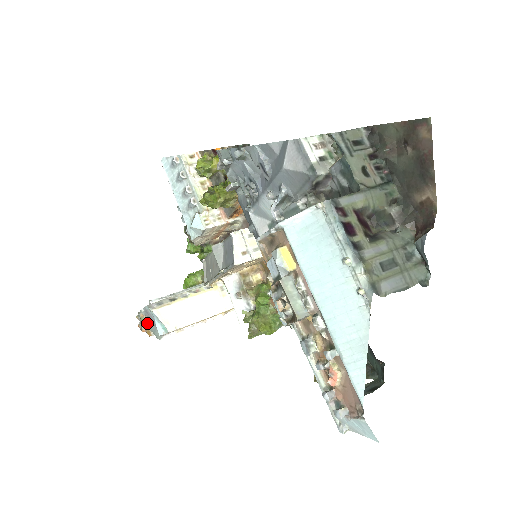
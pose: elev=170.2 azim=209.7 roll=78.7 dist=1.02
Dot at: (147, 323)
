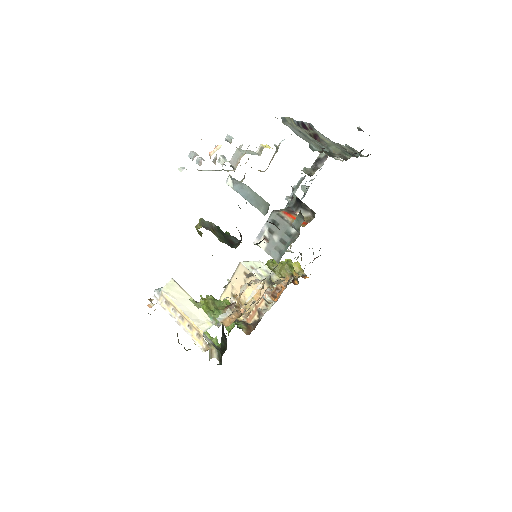
Dot at: occluded
